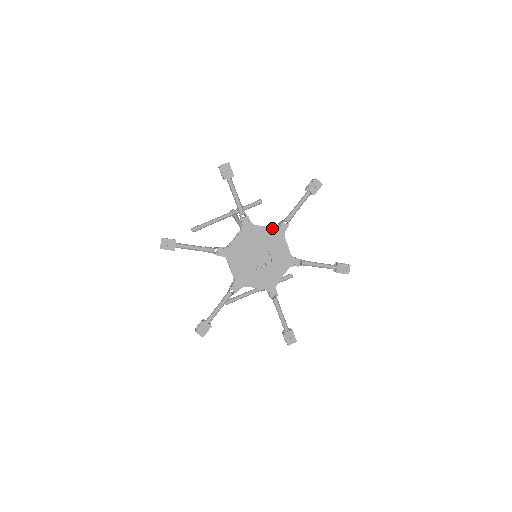
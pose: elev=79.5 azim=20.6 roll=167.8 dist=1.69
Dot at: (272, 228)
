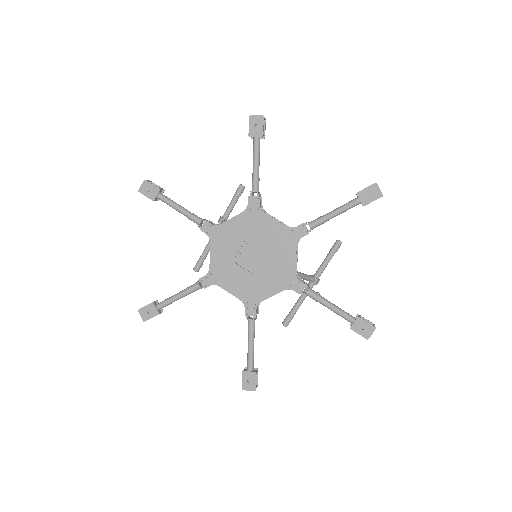
Dot at: (241, 213)
